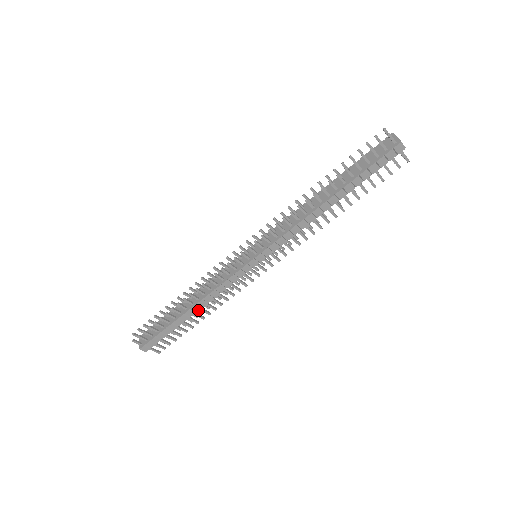
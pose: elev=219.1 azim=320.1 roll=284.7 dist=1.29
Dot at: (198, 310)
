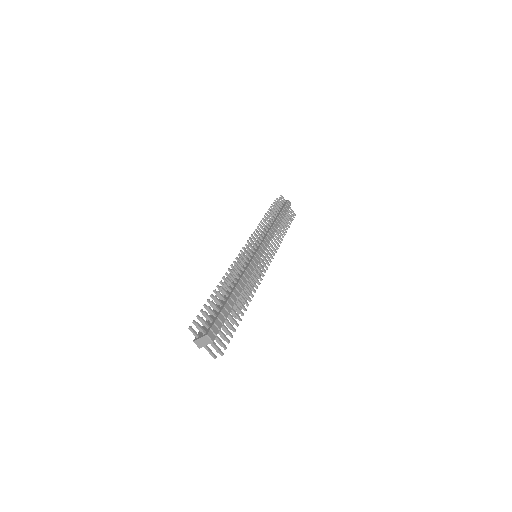
Dot at: (241, 291)
